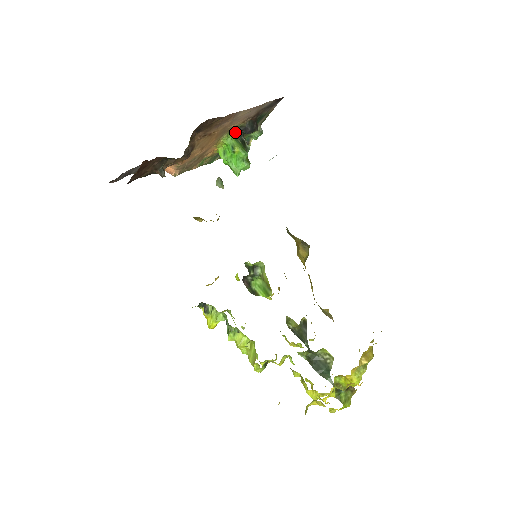
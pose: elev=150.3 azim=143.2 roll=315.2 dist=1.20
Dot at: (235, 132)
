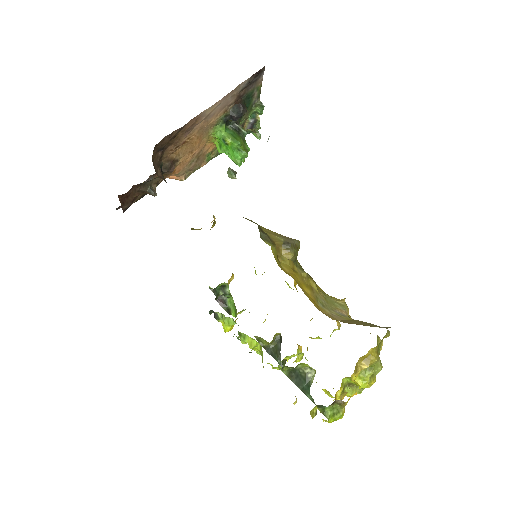
Dot at: (222, 123)
